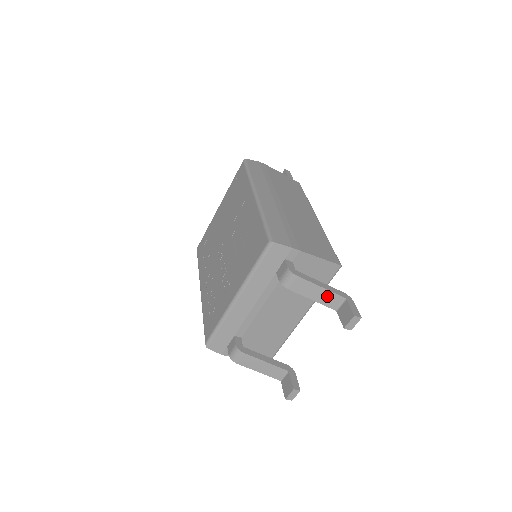
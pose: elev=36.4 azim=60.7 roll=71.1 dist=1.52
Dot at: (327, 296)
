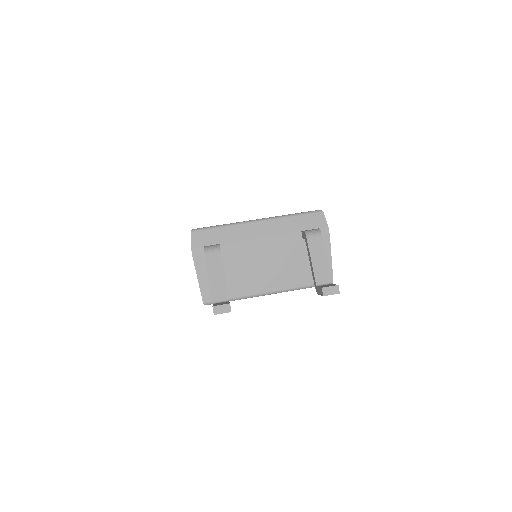
Dot at: (323, 269)
